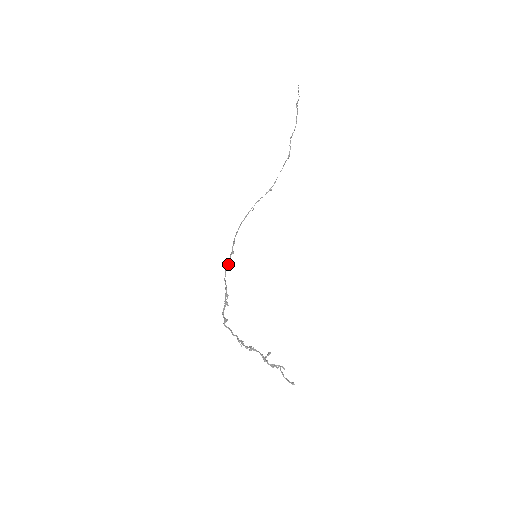
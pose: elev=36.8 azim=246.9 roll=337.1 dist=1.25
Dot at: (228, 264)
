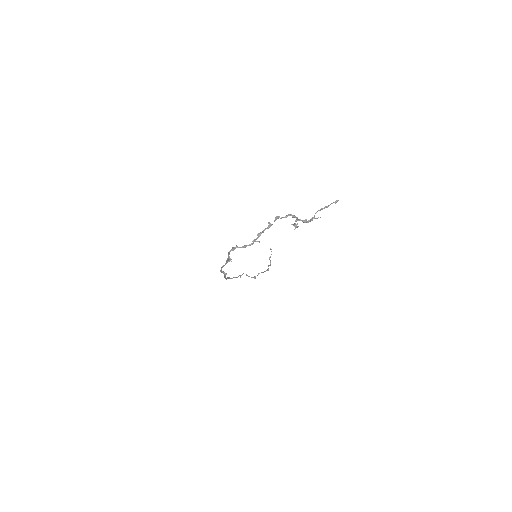
Dot at: (222, 272)
